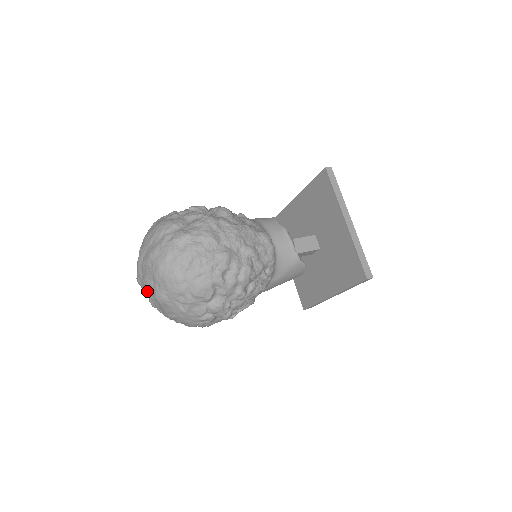
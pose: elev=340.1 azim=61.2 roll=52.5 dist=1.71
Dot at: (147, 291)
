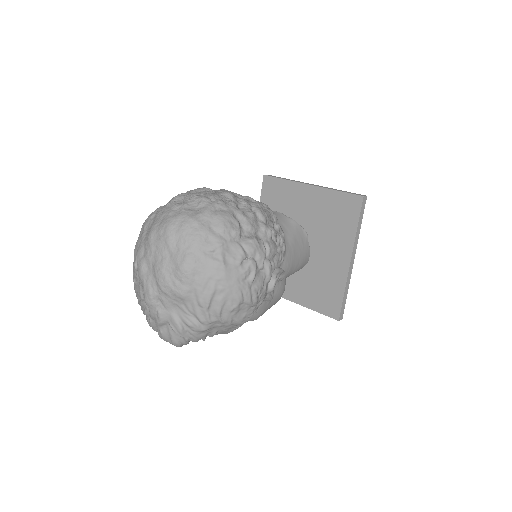
Dot at: (166, 278)
